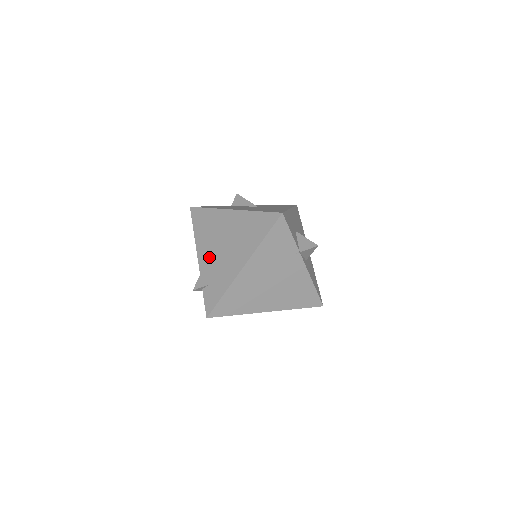
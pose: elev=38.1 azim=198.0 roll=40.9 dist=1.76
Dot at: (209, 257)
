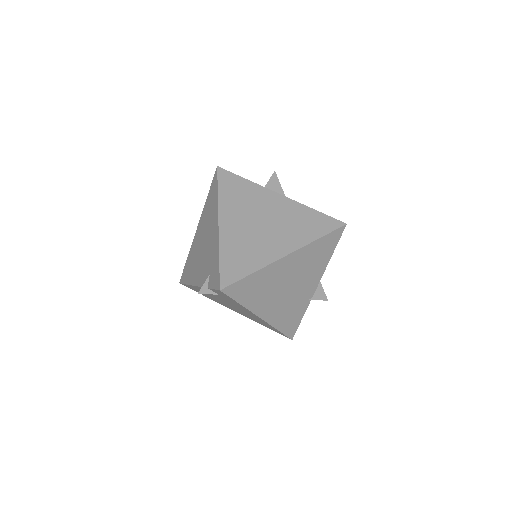
Dot at: (200, 268)
